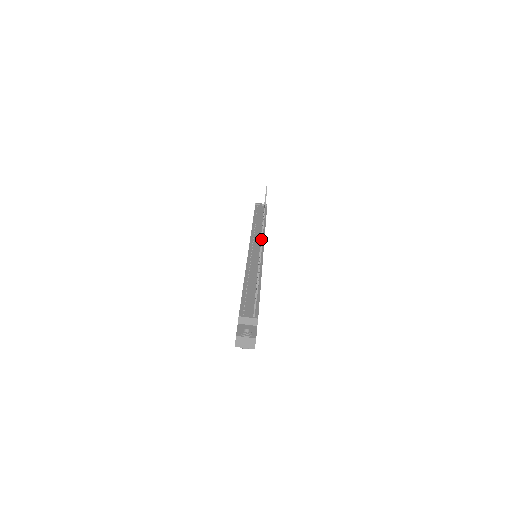
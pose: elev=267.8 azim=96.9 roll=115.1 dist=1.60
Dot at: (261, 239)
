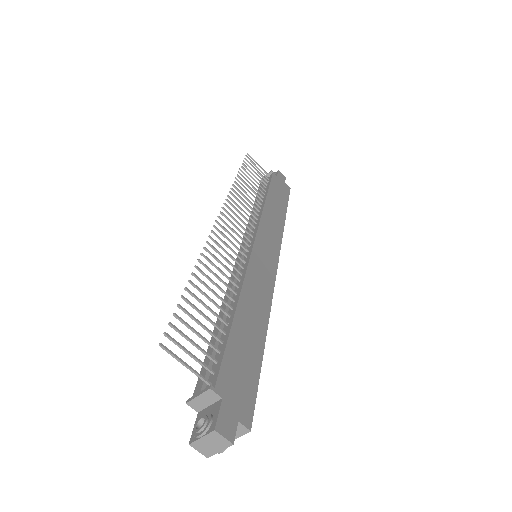
Dot at: occluded
